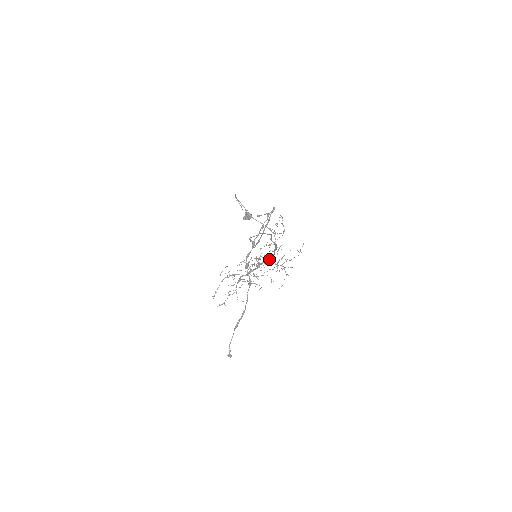
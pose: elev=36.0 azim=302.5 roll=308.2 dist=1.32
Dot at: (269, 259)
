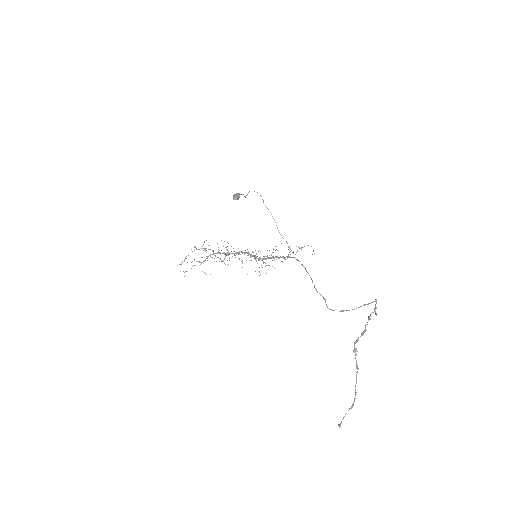
Dot at: (262, 258)
